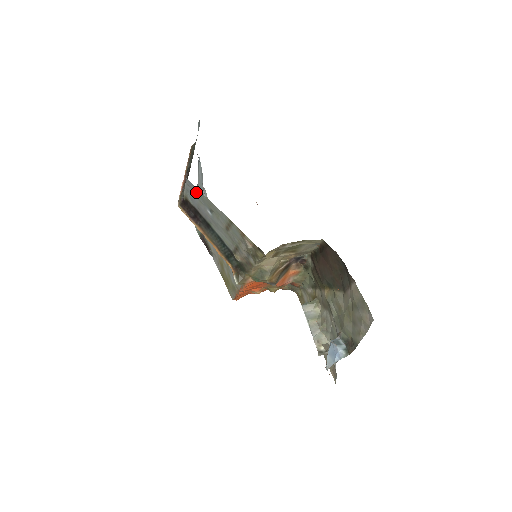
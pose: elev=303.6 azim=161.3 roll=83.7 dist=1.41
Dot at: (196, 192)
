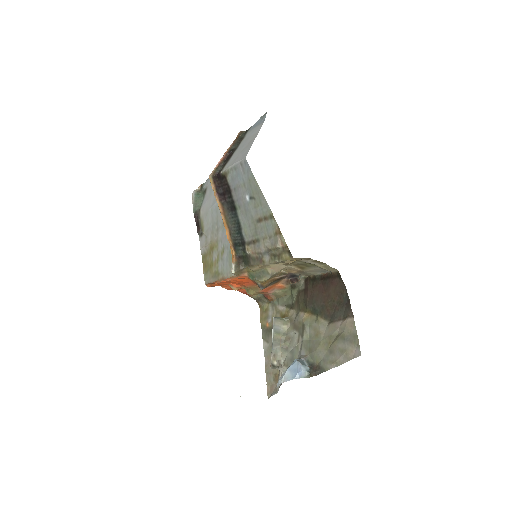
Dot at: (247, 174)
